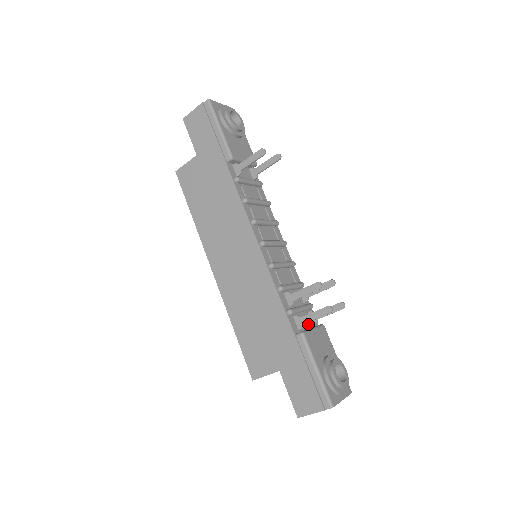
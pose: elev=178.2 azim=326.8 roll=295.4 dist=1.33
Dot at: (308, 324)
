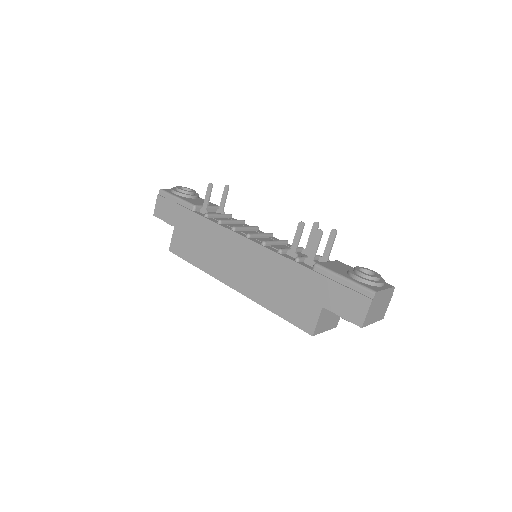
Dot at: occluded
